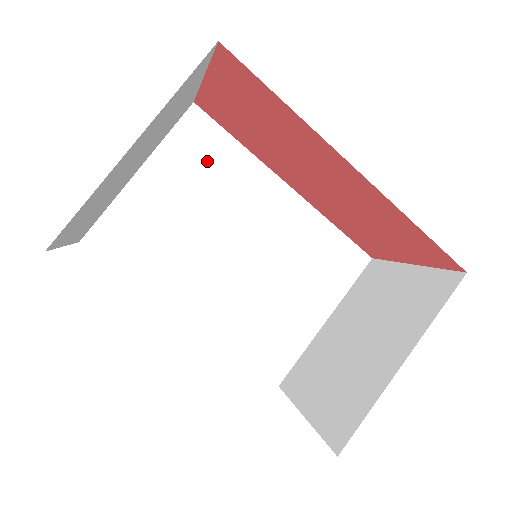
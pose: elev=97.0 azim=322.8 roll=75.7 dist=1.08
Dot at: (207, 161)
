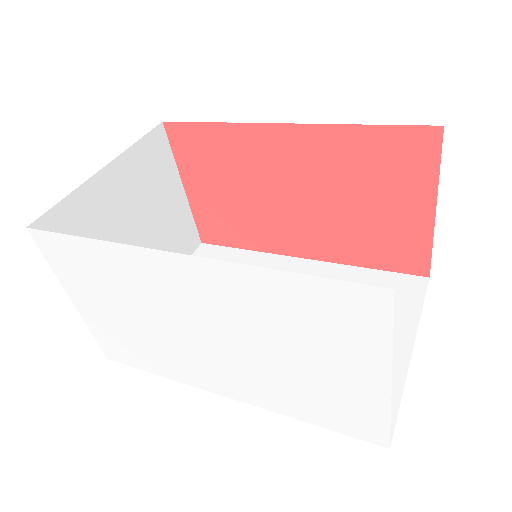
Dot at: occluded
